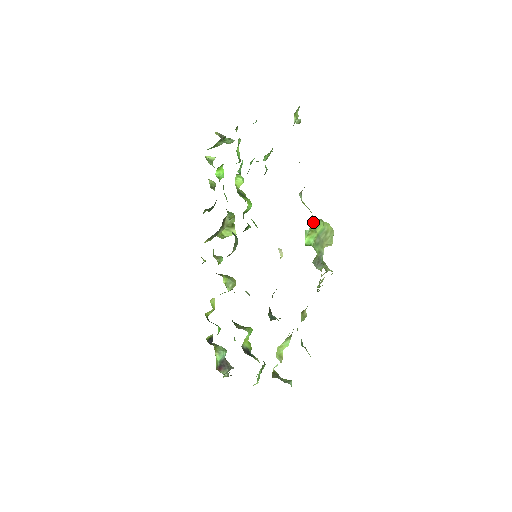
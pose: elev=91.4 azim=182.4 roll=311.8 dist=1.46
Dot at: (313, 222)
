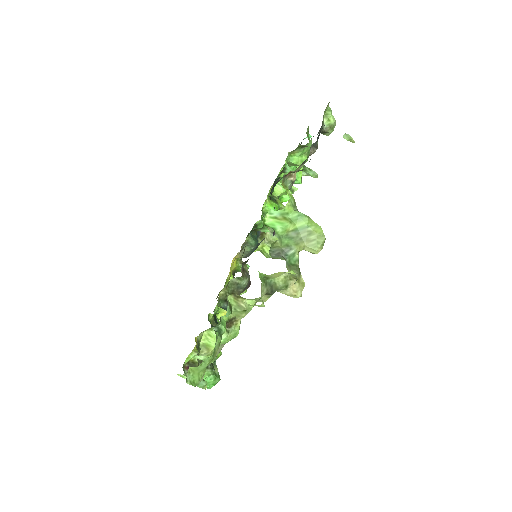
Dot at: (290, 210)
